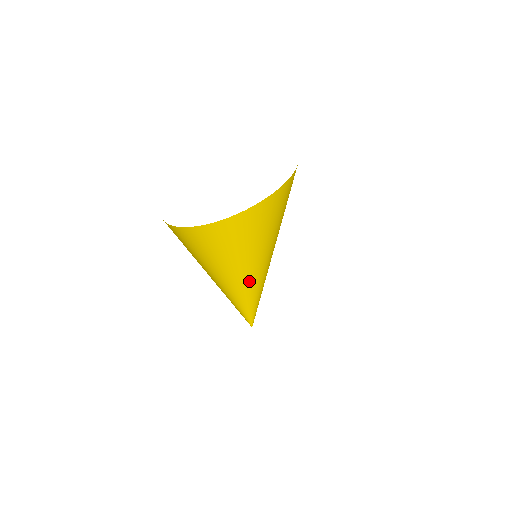
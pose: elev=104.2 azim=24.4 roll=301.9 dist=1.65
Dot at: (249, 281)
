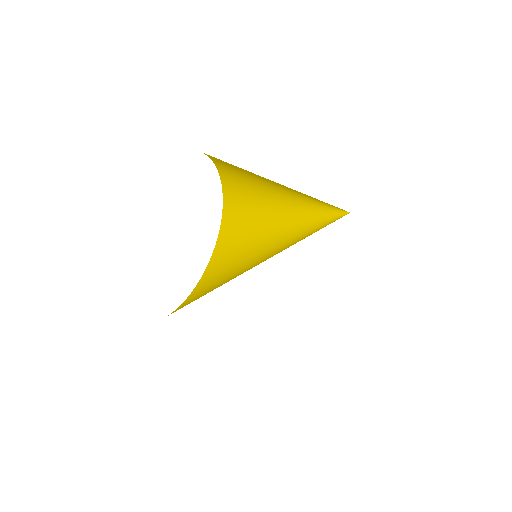
Dot at: occluded
